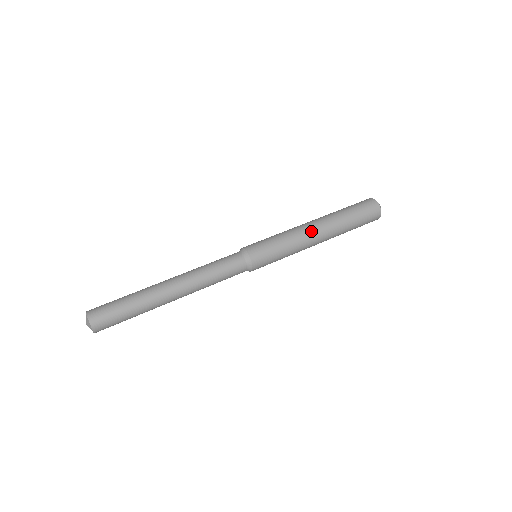
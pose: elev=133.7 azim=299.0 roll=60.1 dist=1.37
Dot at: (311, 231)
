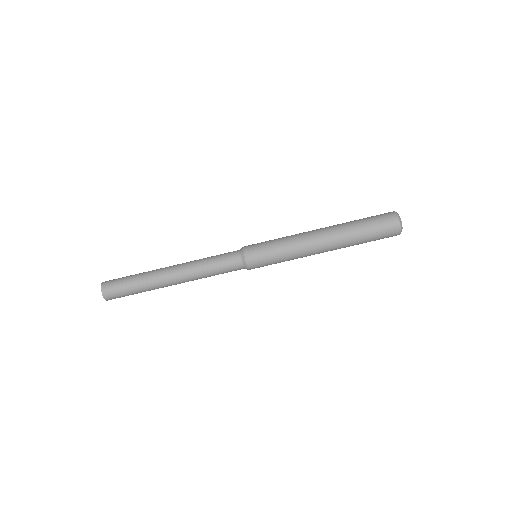
Dot at: (316, 253)
